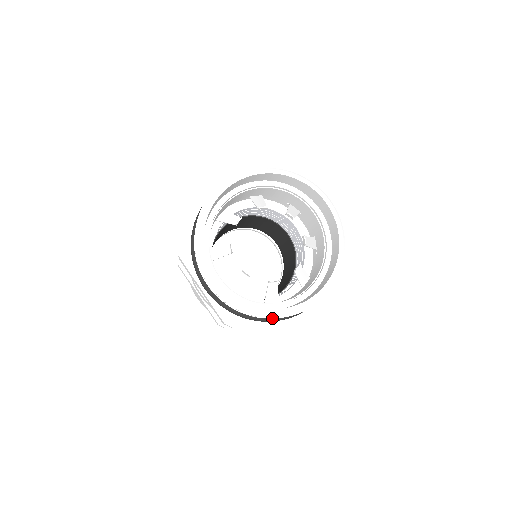
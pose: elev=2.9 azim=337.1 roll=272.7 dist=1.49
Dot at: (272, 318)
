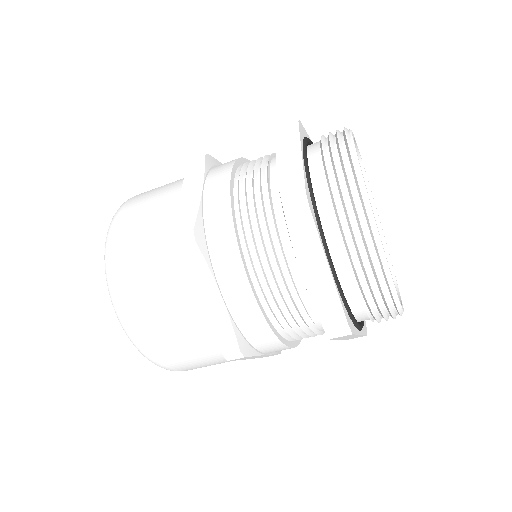
Dot at: (386, 320)
